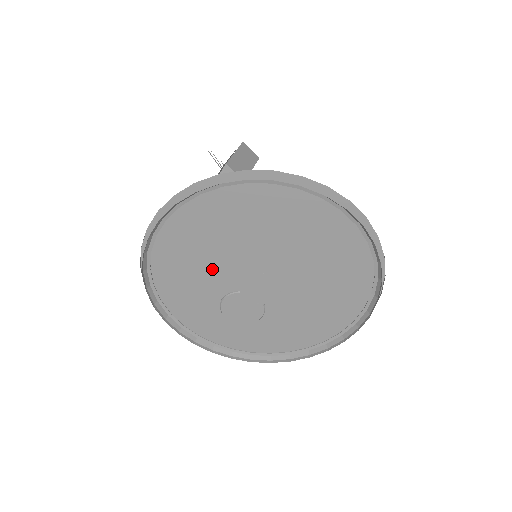
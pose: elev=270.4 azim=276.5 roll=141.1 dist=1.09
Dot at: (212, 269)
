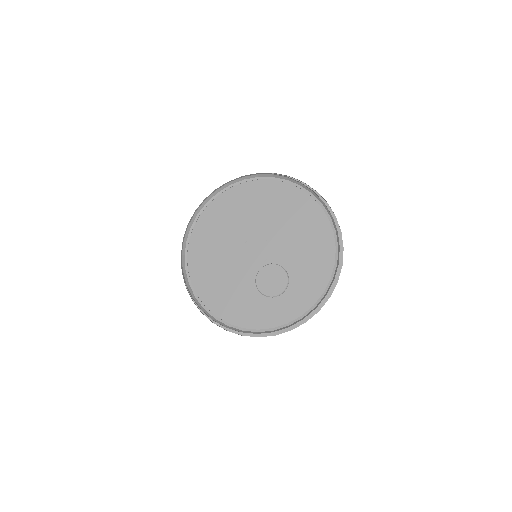
Dot at: (233, 275)
